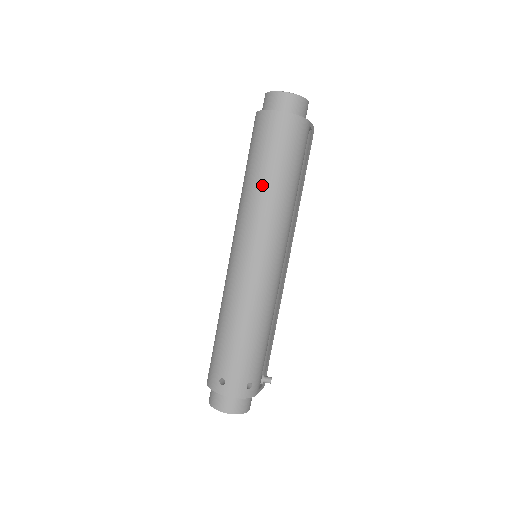
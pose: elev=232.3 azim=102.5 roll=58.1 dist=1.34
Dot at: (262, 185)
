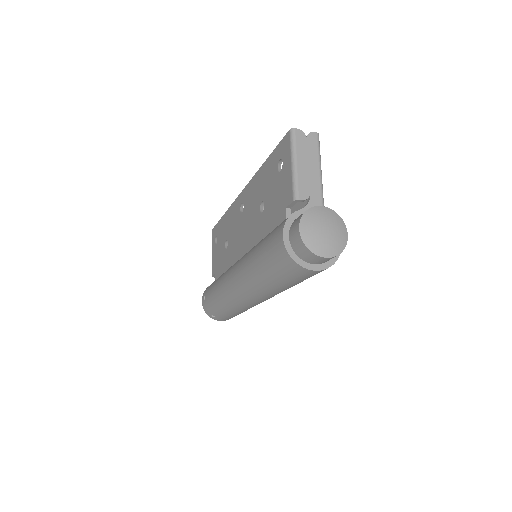
Dot at: (270, 286)
